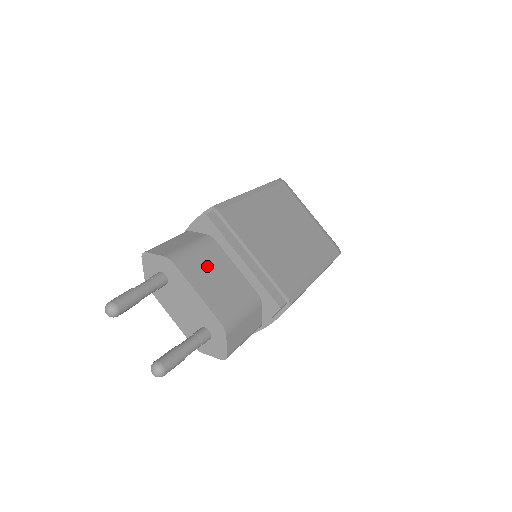
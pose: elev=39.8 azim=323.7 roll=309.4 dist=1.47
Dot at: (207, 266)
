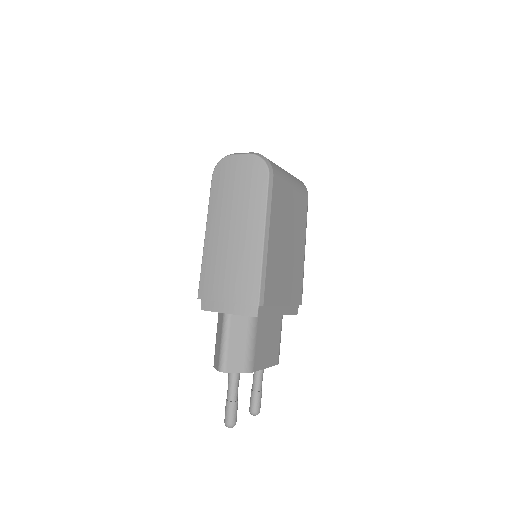
Dot at: (262, 343)
